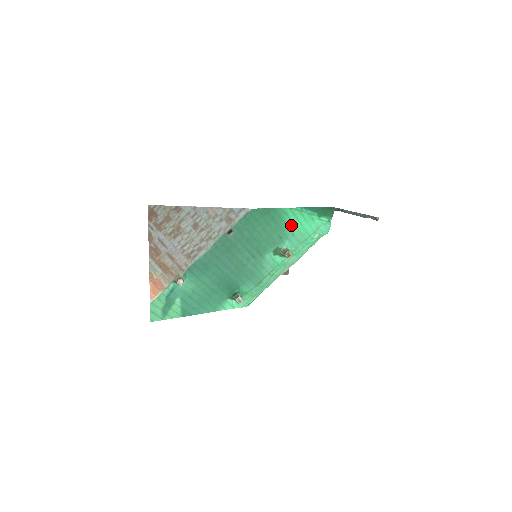
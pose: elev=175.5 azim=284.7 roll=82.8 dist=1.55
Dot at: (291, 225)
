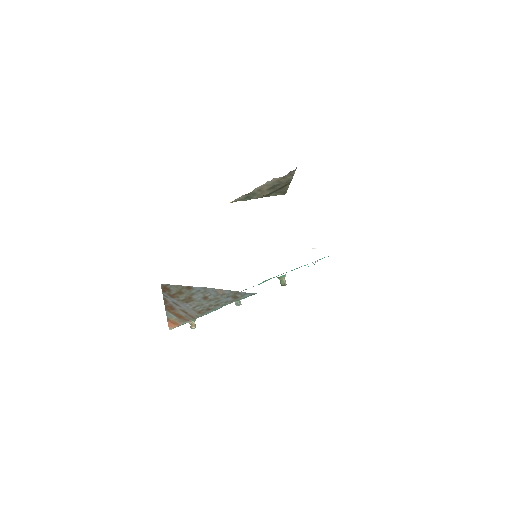
Dot at: occluded
